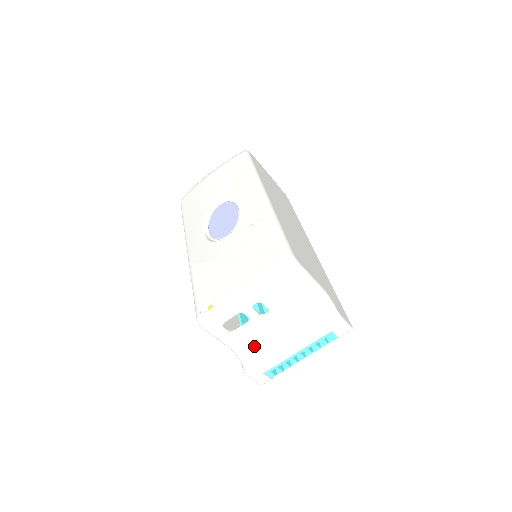
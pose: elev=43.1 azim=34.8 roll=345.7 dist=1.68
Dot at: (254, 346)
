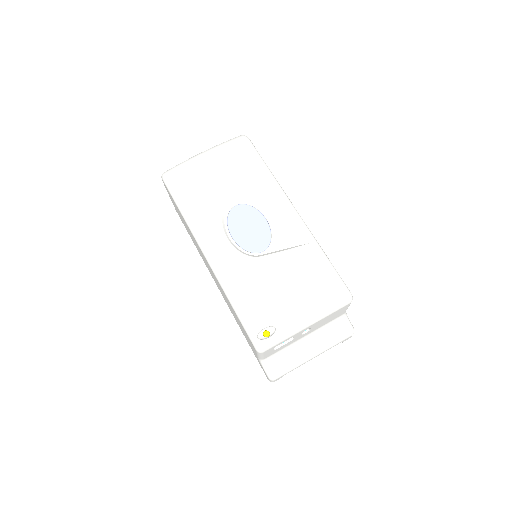
Dot at: (280, 355)
